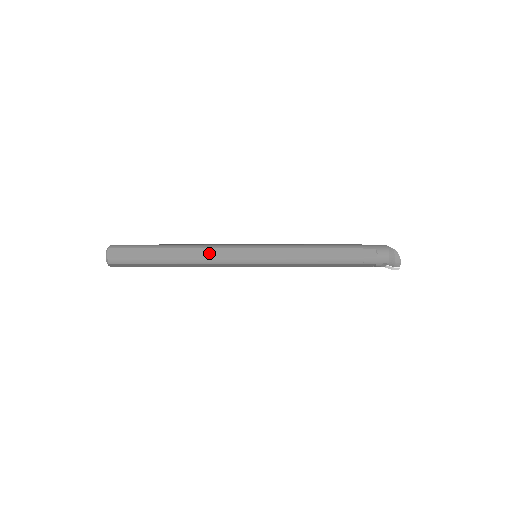
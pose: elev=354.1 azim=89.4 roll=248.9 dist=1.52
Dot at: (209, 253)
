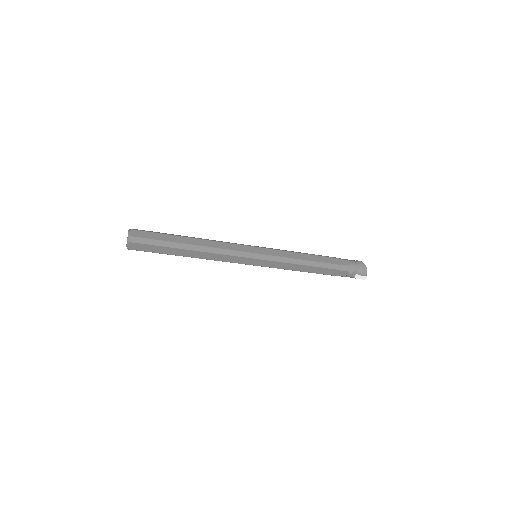
Dot at: (220, 245)
